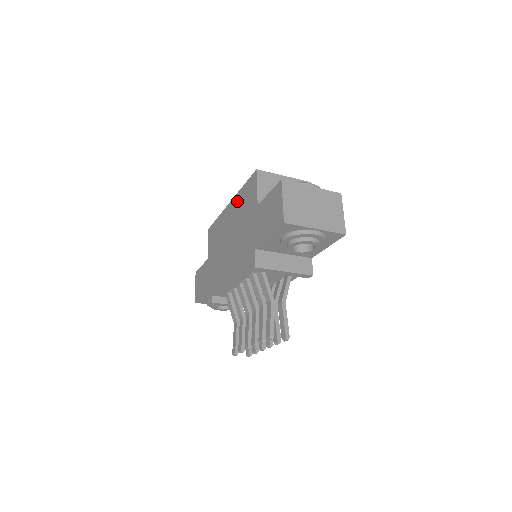
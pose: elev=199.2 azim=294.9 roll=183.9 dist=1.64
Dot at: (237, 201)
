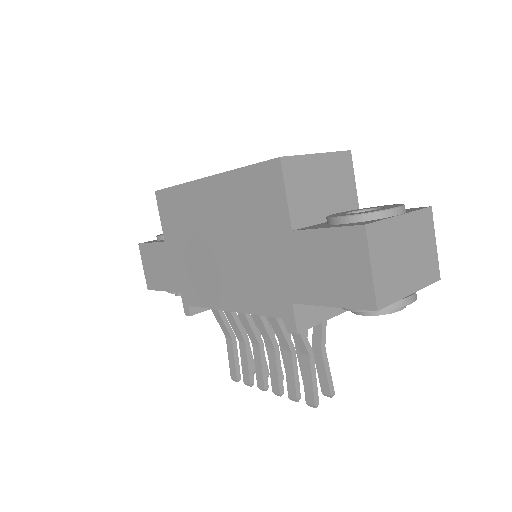
Dot at: (229, 188)
